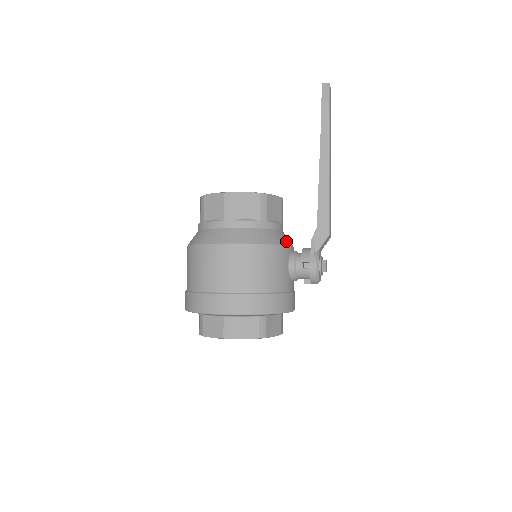
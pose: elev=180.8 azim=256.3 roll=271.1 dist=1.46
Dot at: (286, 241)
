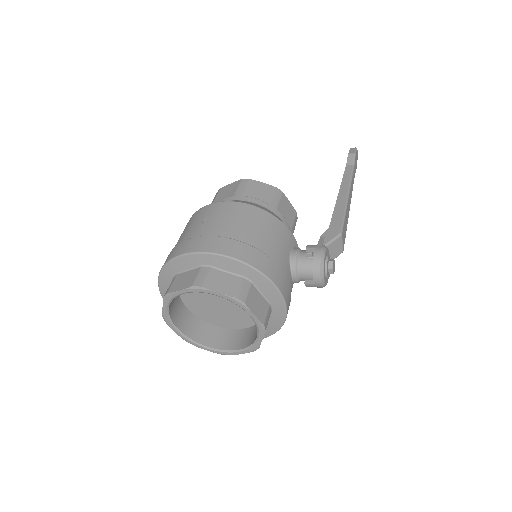
Dot at: occluded
